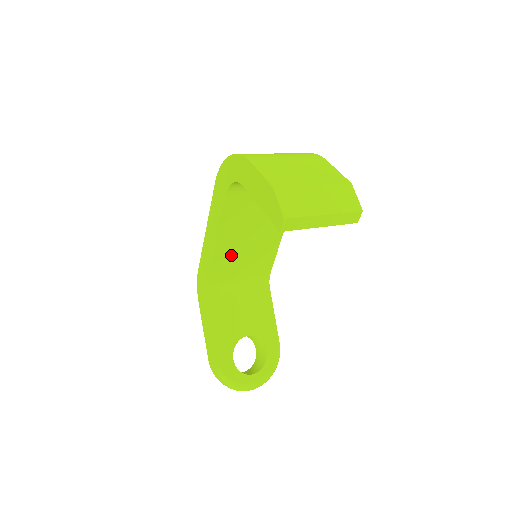
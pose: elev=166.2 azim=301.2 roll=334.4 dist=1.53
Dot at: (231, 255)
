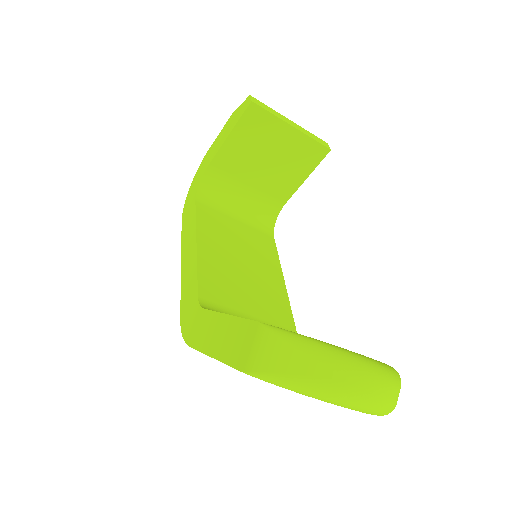
Dot at: (223, 271)
